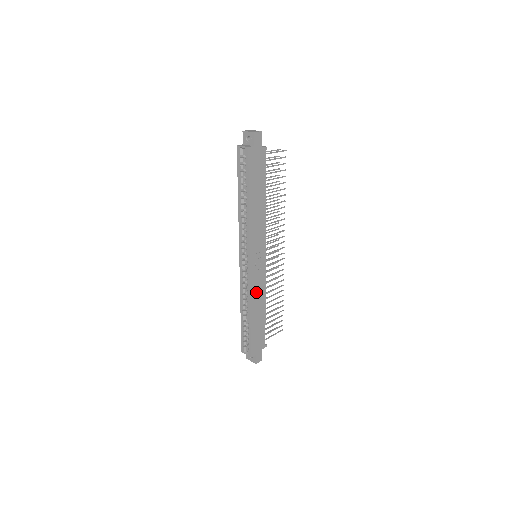
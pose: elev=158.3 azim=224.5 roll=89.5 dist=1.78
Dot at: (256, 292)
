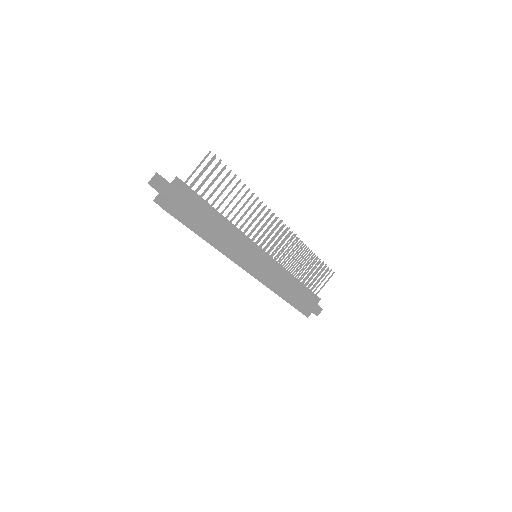
Dot at: (276, 282)
